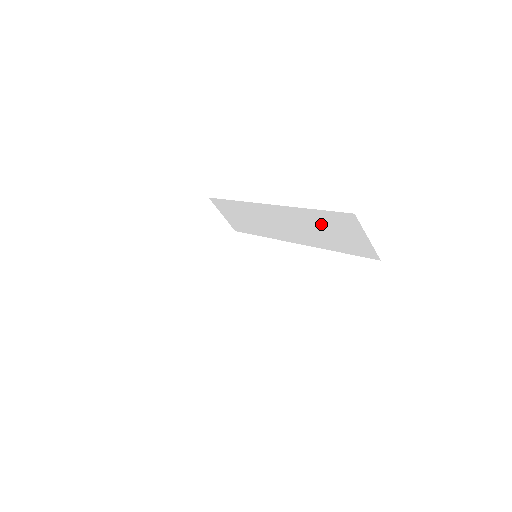
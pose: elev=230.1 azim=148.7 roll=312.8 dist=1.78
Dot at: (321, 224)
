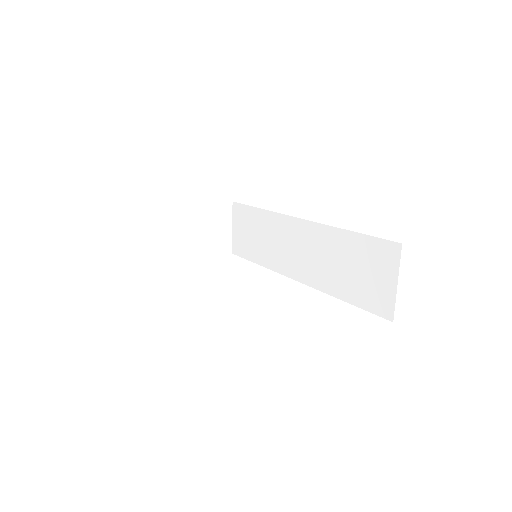
Dot at: (348, 255)
